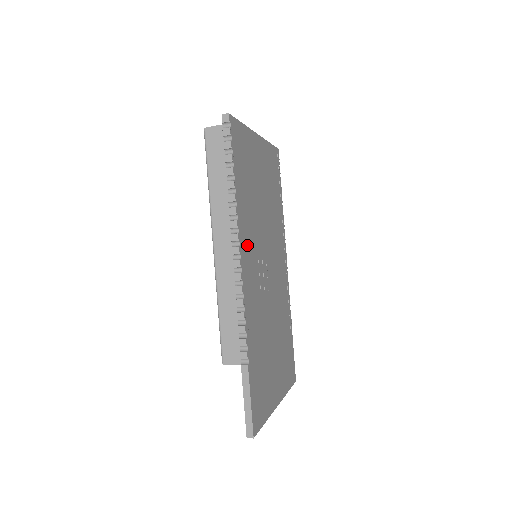
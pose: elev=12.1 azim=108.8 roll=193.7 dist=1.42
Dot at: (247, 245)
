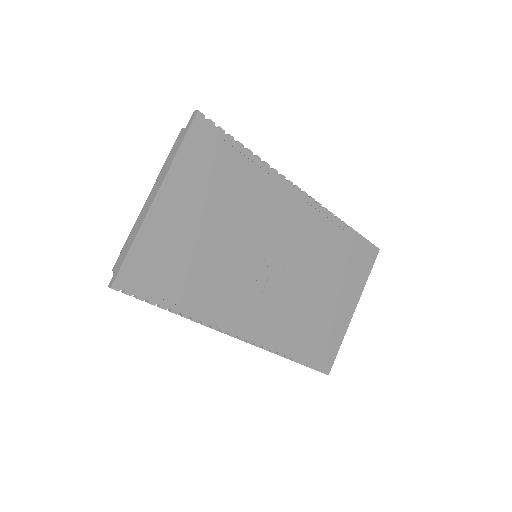
Dot at: (229, 310)
